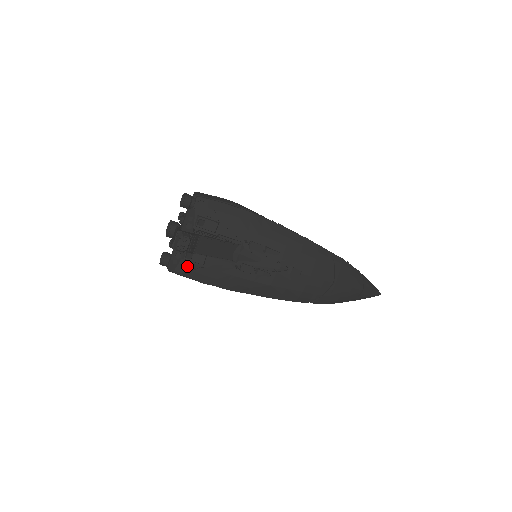
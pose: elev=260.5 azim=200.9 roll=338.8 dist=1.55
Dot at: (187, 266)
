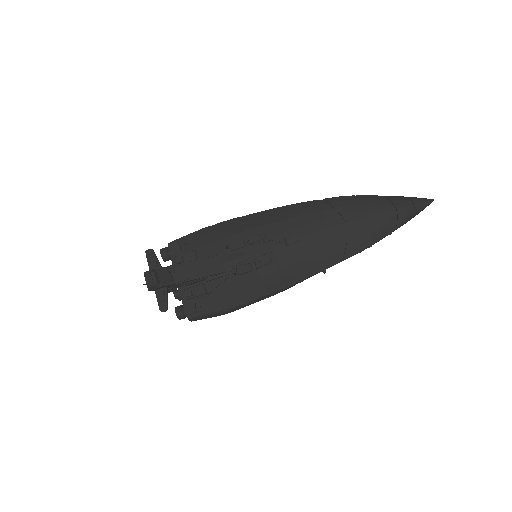
Dot at: (197, 305)
